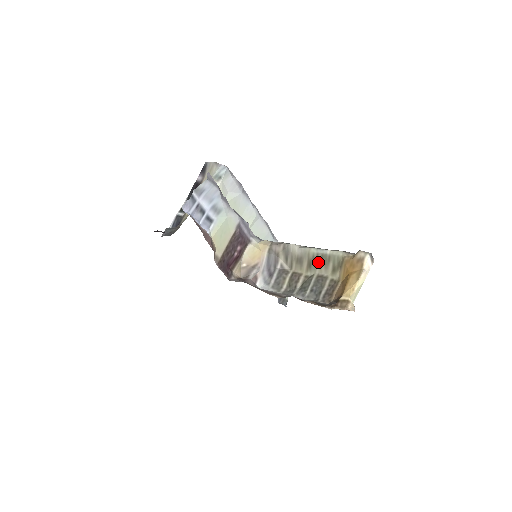
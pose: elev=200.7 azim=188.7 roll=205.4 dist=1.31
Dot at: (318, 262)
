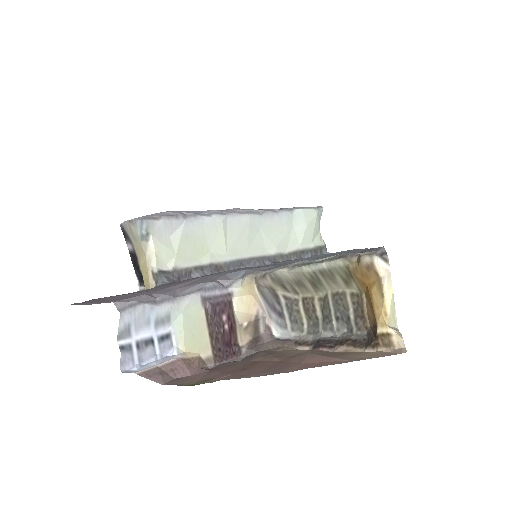
Dot at: (321, 280)
